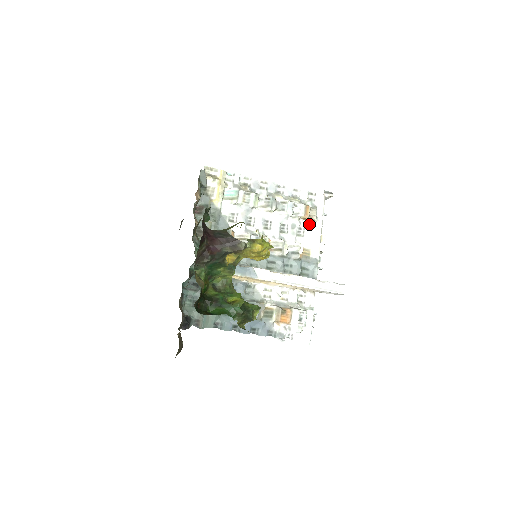
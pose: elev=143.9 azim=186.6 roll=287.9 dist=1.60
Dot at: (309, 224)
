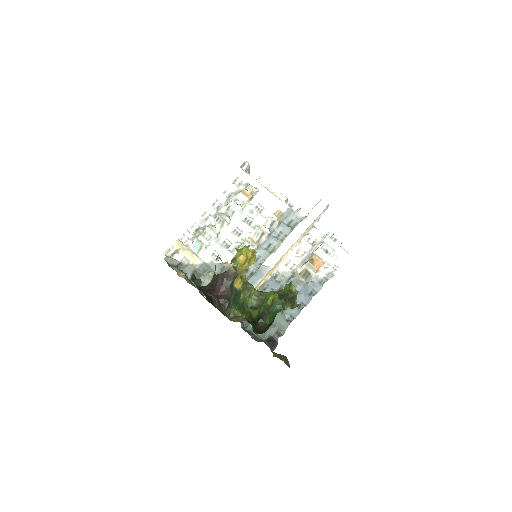
Dot at: (257, 198)
